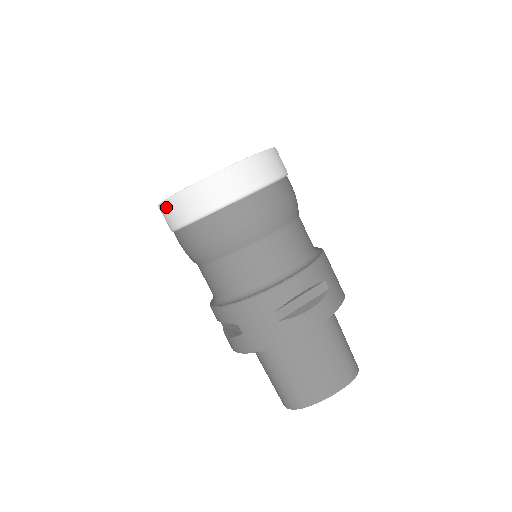
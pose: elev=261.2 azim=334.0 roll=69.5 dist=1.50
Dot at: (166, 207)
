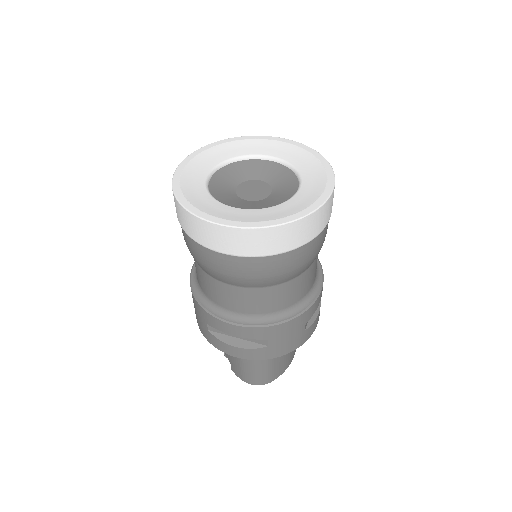
Dot at: (243, 235)
